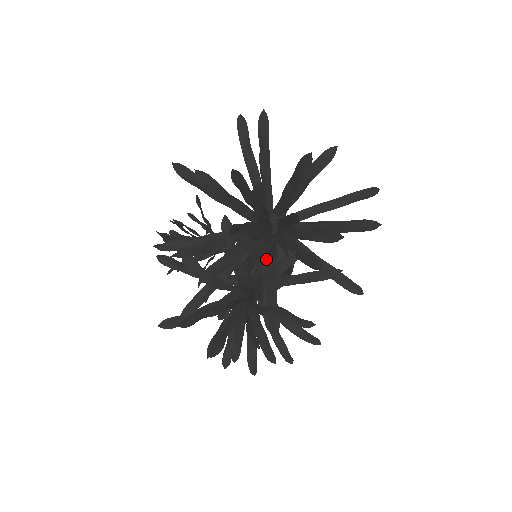
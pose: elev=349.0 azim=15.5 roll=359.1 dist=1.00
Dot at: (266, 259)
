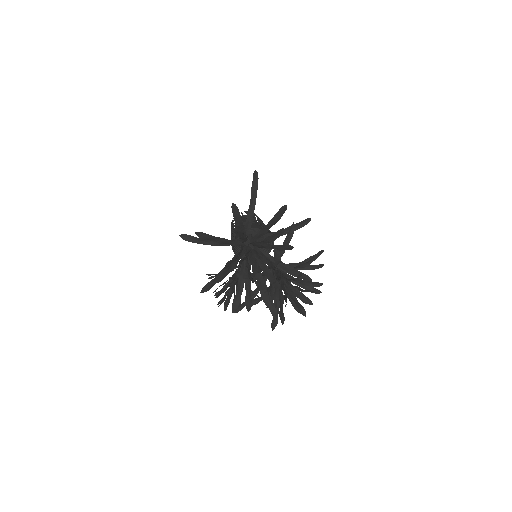
Dot at: occluded
